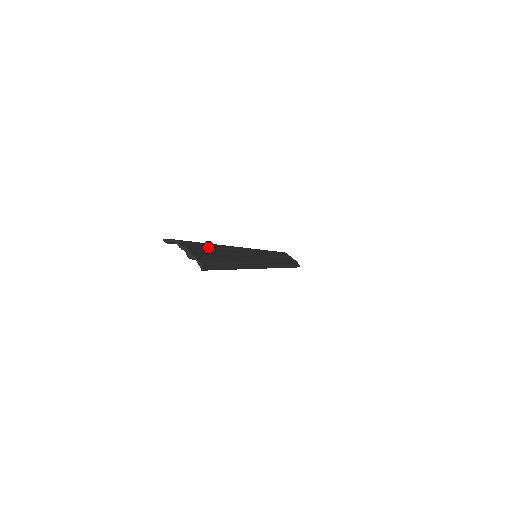
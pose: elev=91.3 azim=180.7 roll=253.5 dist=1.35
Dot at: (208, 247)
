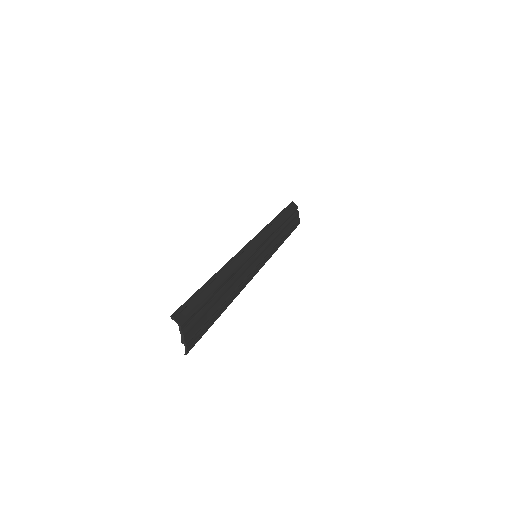
Dot at: (208, 301)
